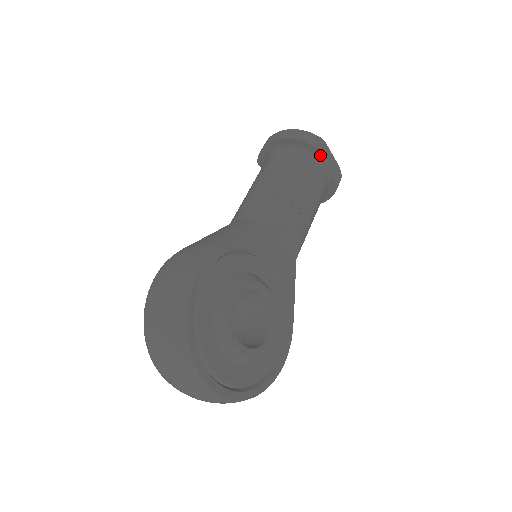
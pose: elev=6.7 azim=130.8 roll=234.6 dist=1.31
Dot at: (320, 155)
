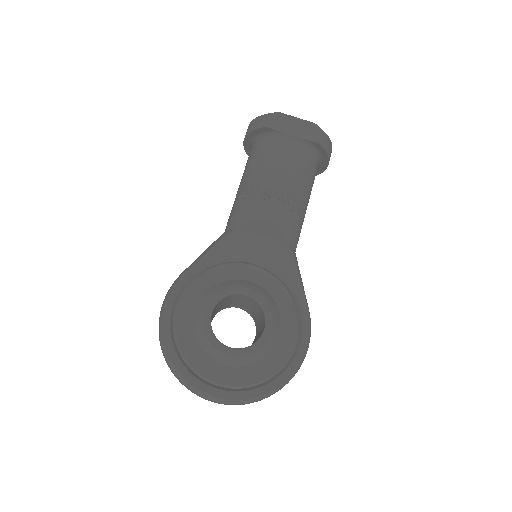
Dot at: (278, 130)
